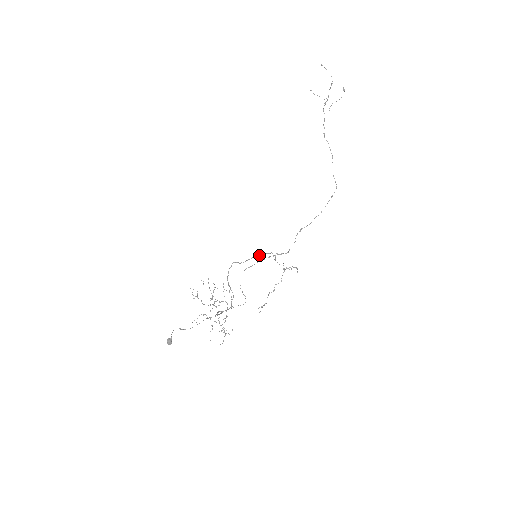
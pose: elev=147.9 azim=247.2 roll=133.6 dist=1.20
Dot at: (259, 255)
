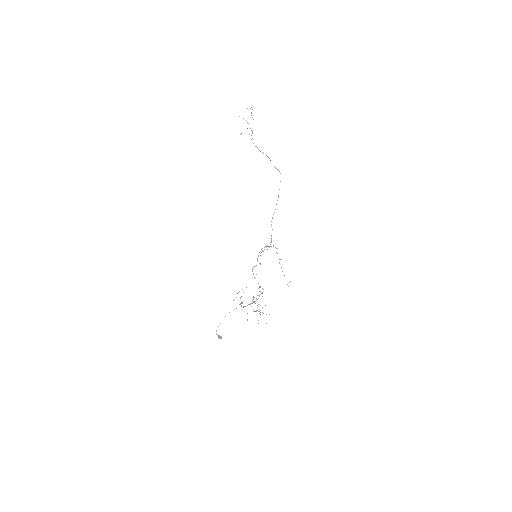
Dot at: occluded
